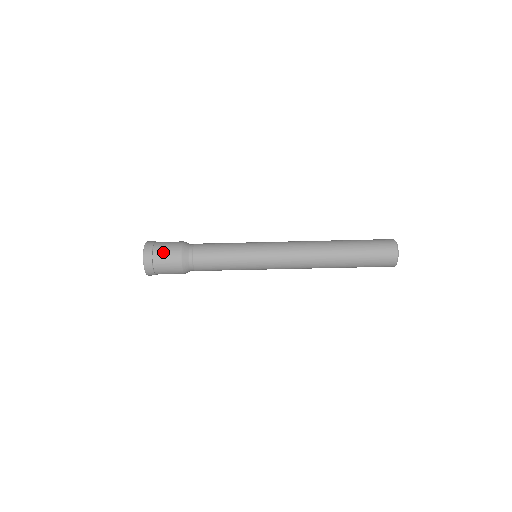
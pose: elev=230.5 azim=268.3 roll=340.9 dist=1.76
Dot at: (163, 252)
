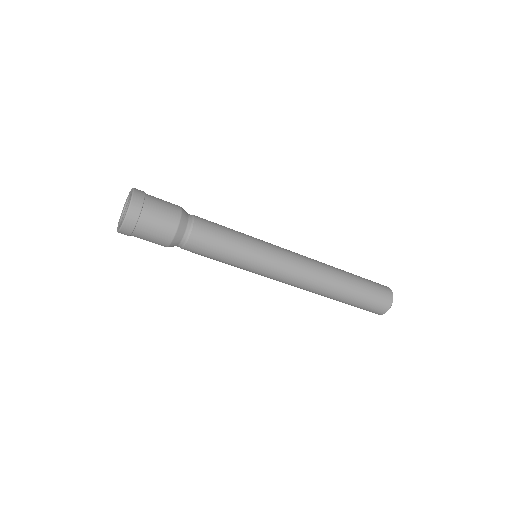
Dot at: (155, 217)
